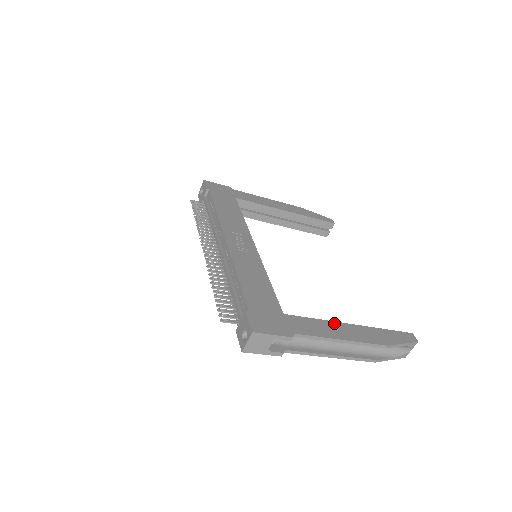
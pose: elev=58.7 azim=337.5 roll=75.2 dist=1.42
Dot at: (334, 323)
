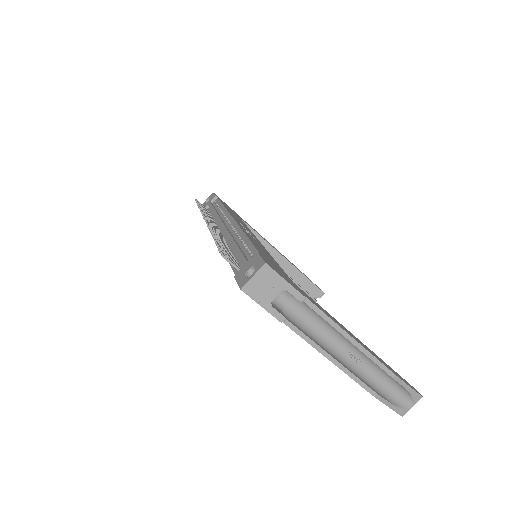
Dot at: (341, 324)
